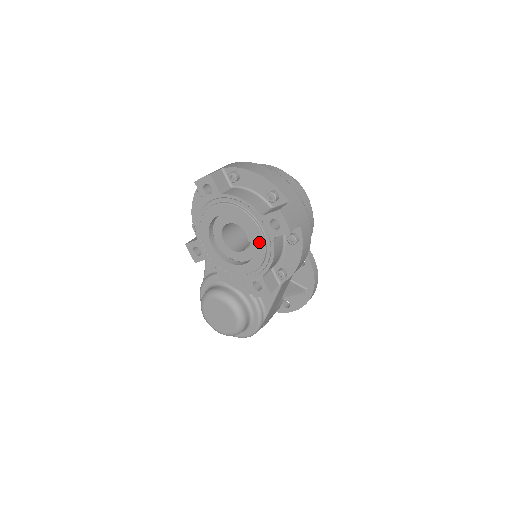
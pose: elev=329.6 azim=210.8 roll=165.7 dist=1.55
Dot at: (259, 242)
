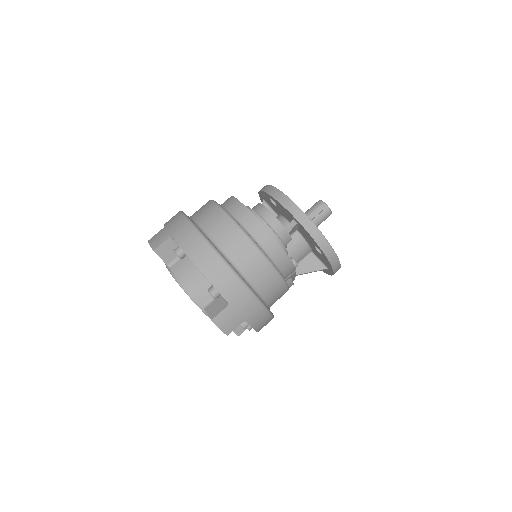
Dot at: occluded
